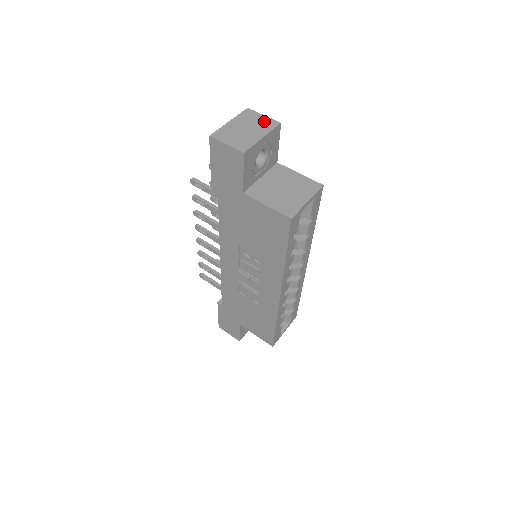
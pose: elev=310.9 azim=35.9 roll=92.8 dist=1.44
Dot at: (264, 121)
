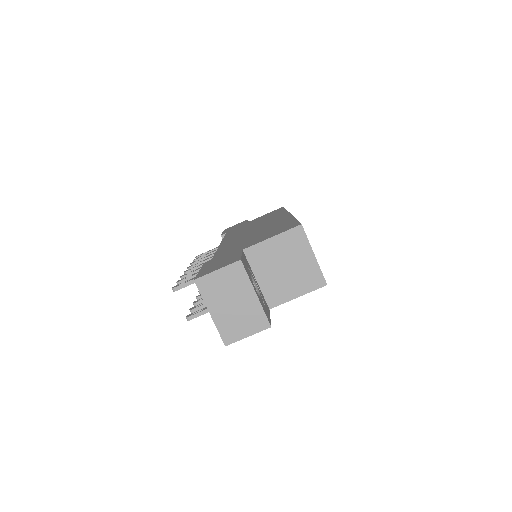
Dot at: (228, 277)
